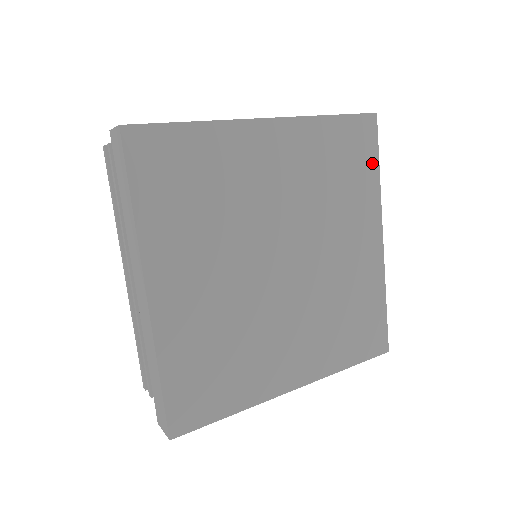
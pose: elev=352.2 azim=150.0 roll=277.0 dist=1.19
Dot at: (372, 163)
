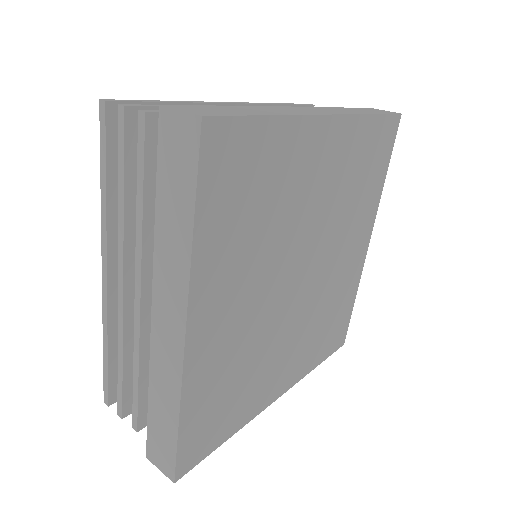
Dot at: (384, 167)
